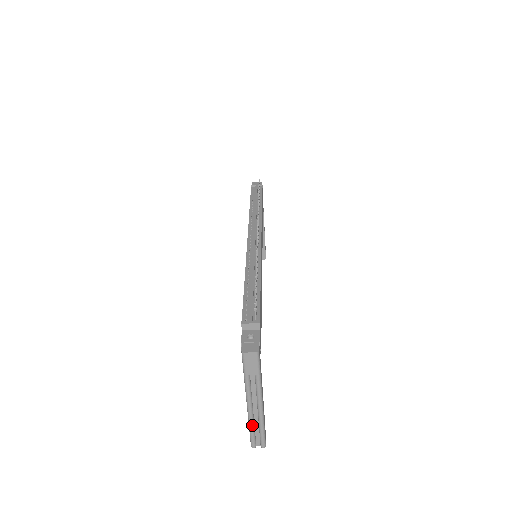
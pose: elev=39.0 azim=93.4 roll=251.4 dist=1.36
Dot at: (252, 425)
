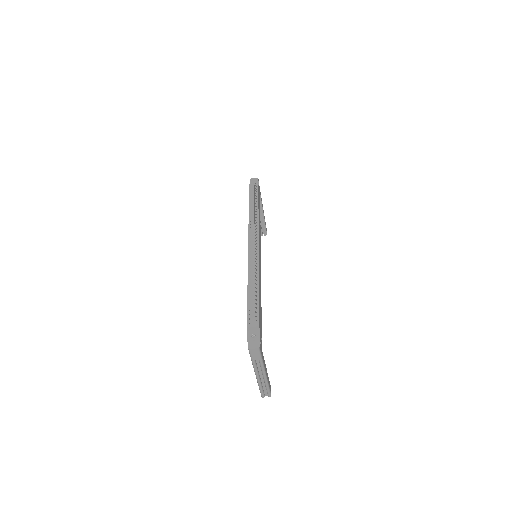
Dot at: (260, 386)
